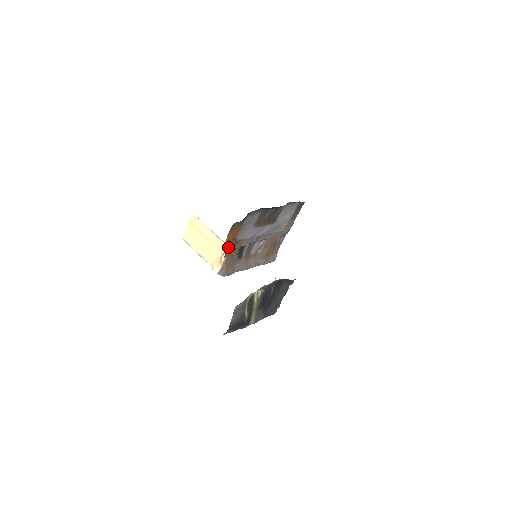
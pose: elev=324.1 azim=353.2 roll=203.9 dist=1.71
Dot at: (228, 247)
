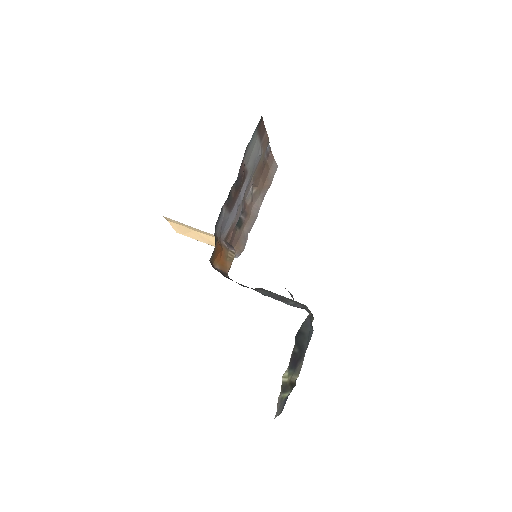
Dot at: (223, 265)
